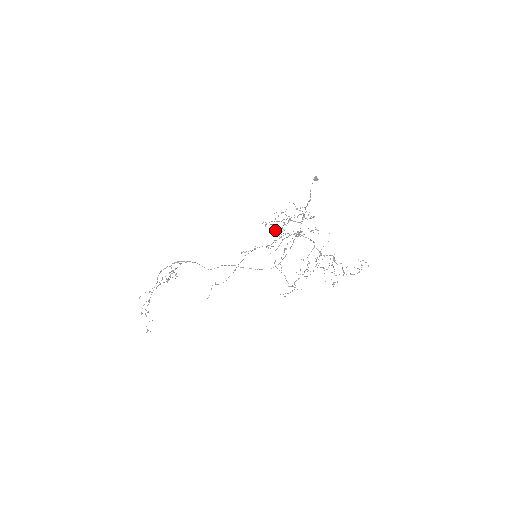
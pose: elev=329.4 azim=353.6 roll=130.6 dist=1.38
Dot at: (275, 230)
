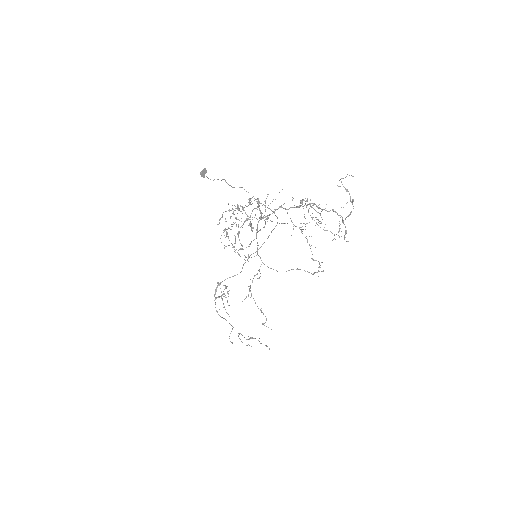
Dot at: occluded
